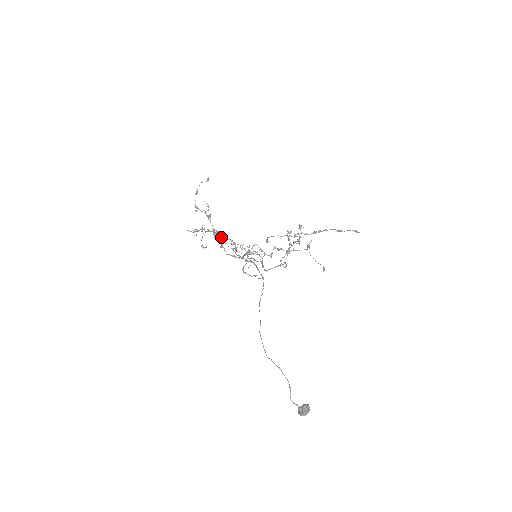
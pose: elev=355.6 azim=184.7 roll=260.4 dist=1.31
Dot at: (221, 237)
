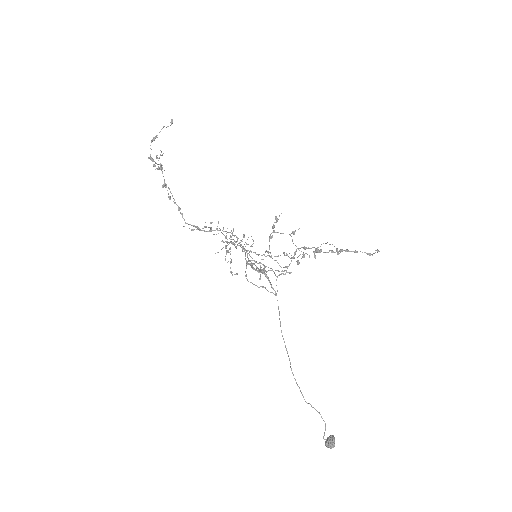
Dot at: occluded
